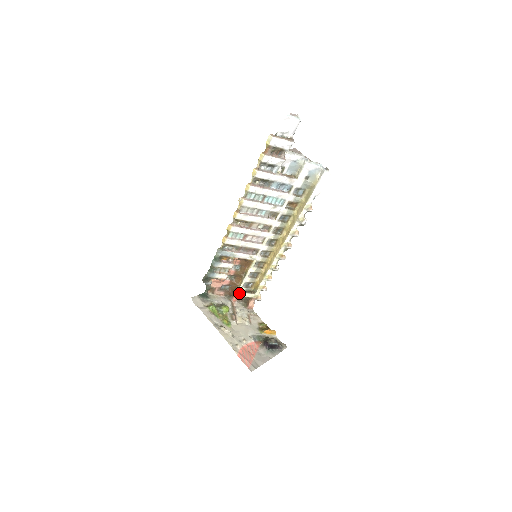
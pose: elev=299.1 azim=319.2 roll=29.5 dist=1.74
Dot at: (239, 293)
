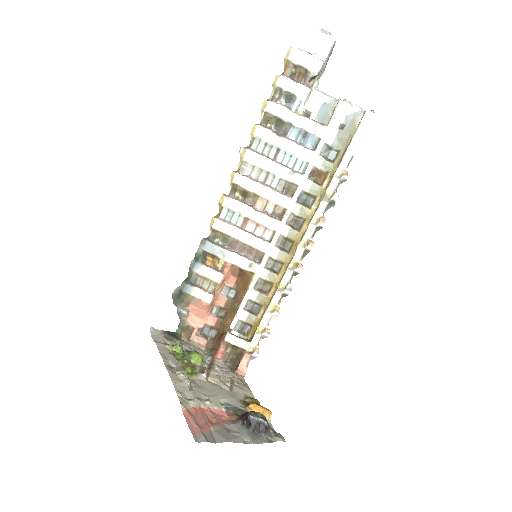
Dot at: (225, 335)
